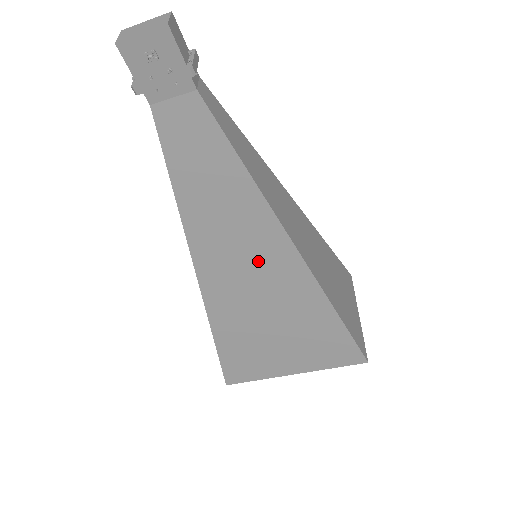
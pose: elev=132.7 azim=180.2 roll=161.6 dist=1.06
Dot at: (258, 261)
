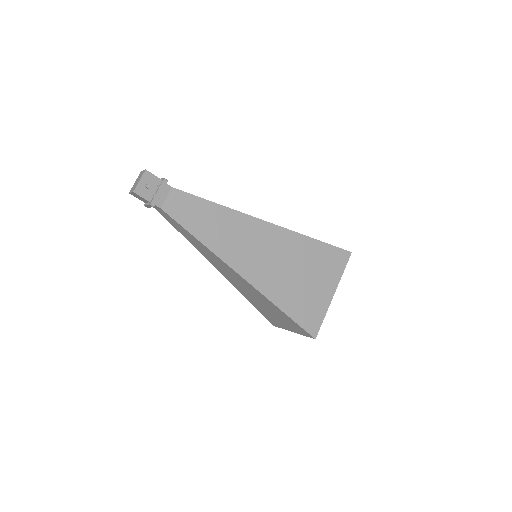
Dot at: (257, 242)
